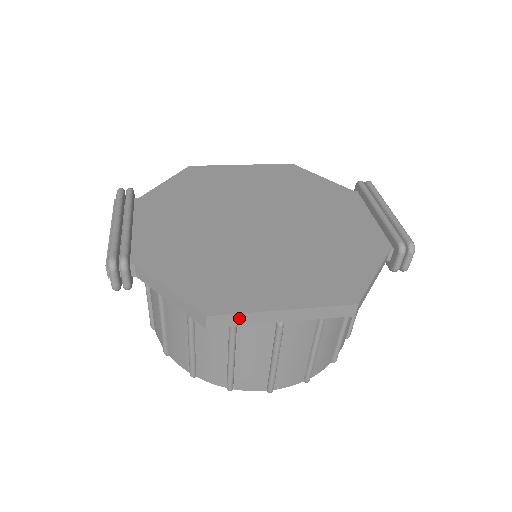
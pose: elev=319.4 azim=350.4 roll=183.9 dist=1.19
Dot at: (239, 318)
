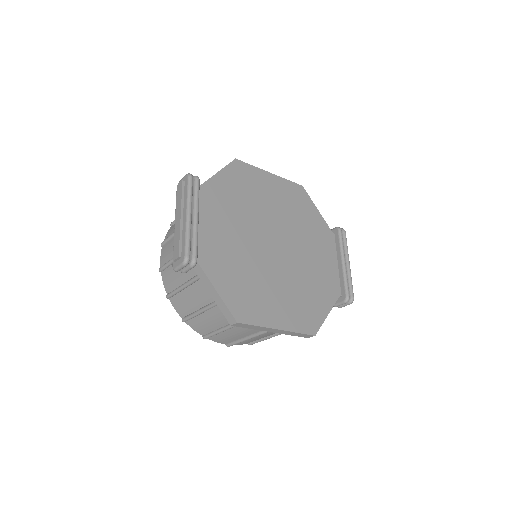
Dot at: (253, 327)
